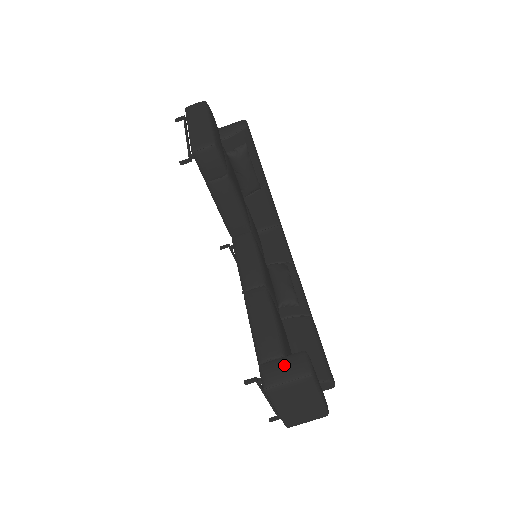
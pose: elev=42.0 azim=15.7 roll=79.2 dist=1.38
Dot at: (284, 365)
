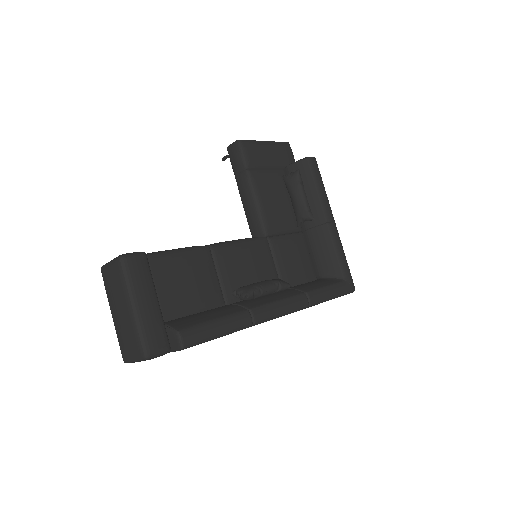
Dot at: occluded
